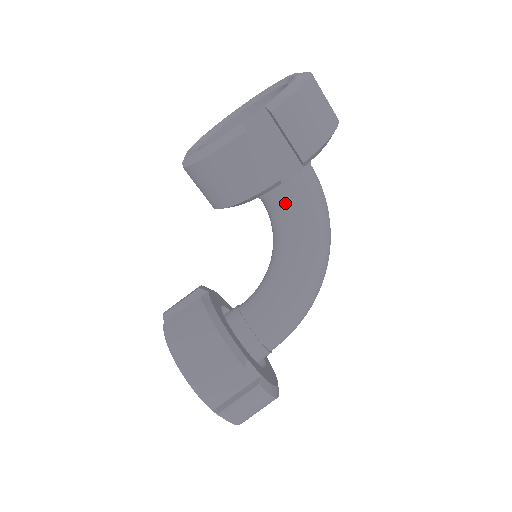
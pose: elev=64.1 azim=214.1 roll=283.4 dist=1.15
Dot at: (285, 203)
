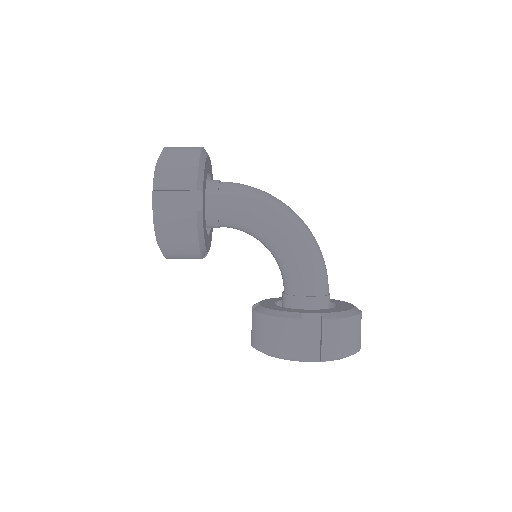
Dot at: (228, 215)
